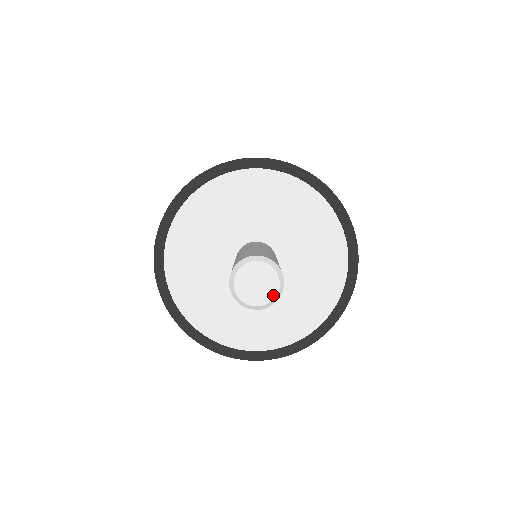
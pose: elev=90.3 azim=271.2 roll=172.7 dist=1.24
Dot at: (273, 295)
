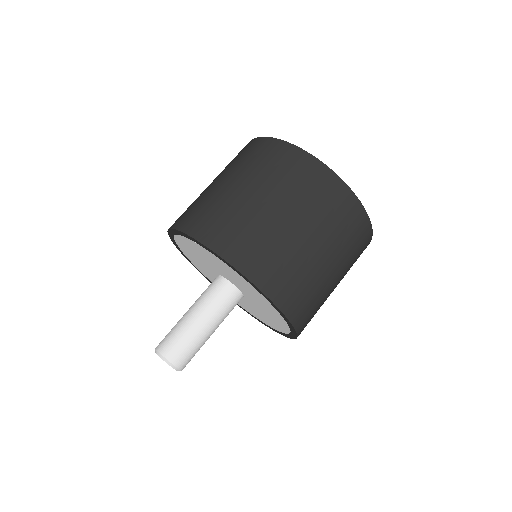
Dot at: occluded
